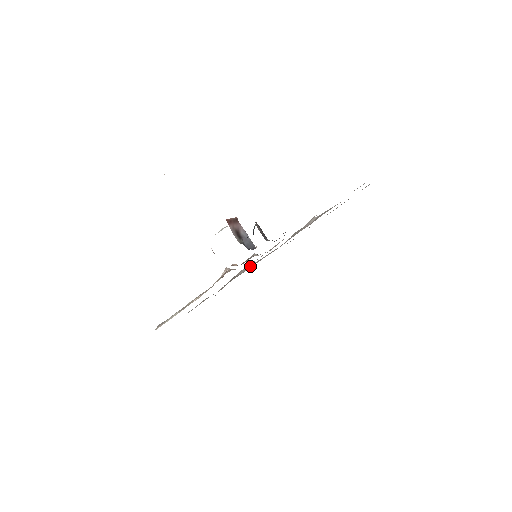
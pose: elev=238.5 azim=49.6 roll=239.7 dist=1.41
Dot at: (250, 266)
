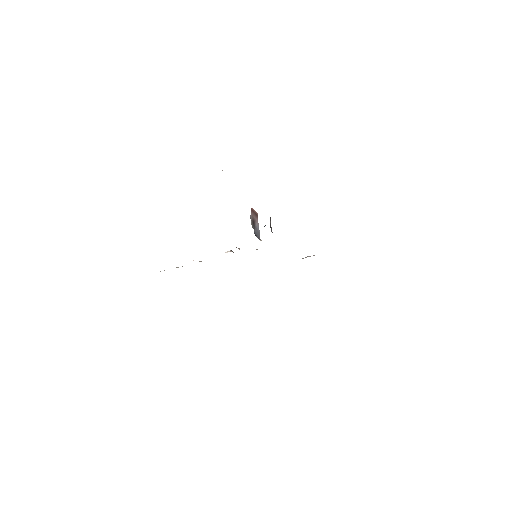
Dot at: occluded
